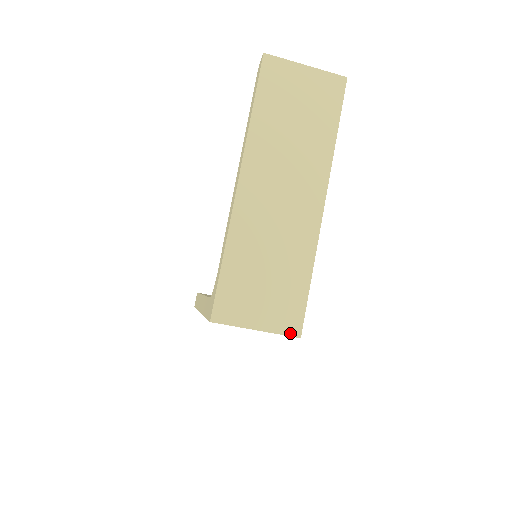
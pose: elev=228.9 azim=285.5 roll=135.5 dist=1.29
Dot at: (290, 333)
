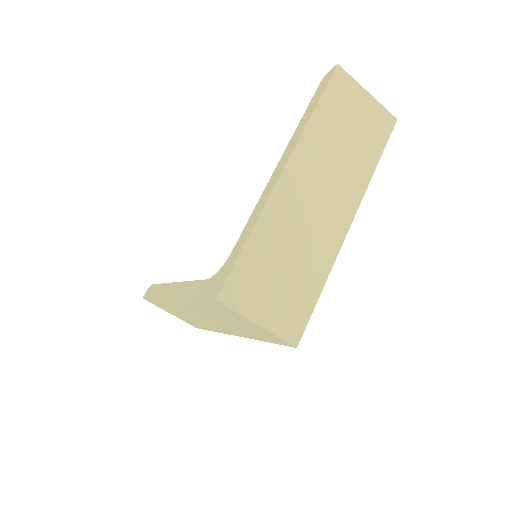
Dot at: (289, 339)
